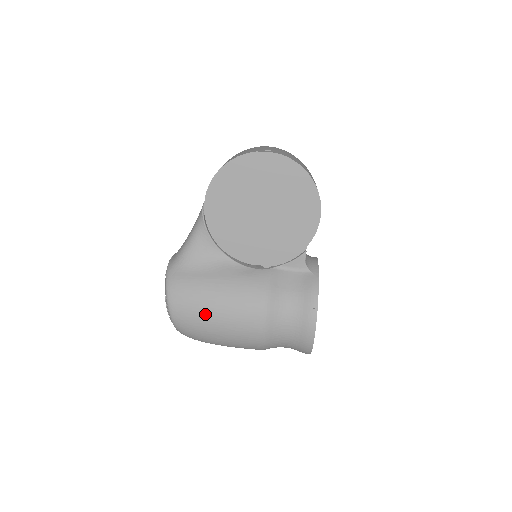
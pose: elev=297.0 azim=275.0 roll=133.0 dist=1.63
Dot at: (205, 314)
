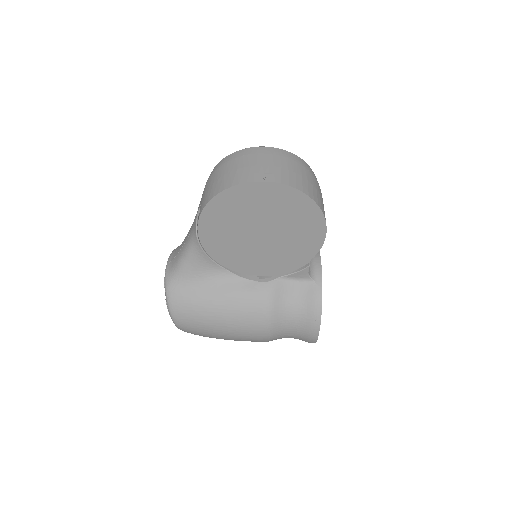
Dot at: (210, 327)
